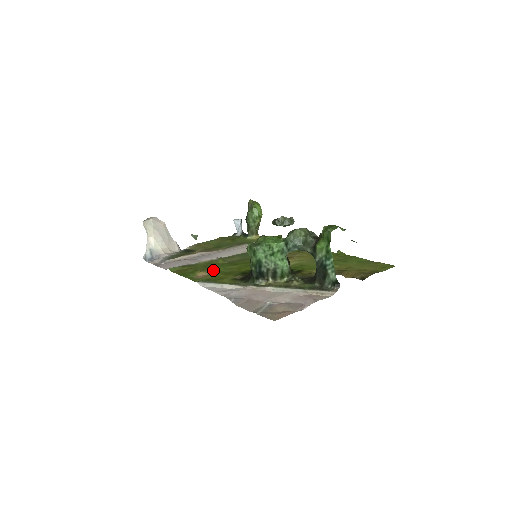
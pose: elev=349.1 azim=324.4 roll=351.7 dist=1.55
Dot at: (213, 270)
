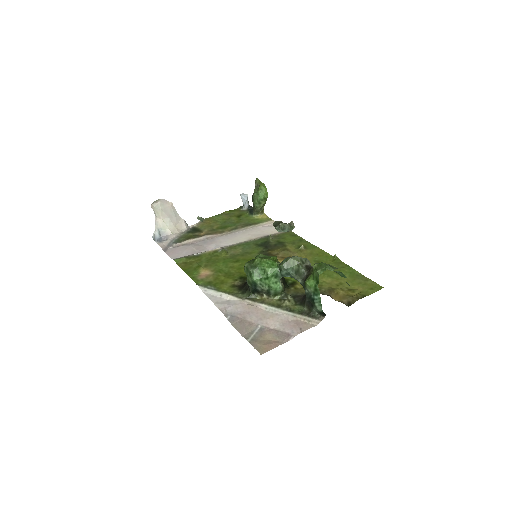
Dot at: (215, 268)
